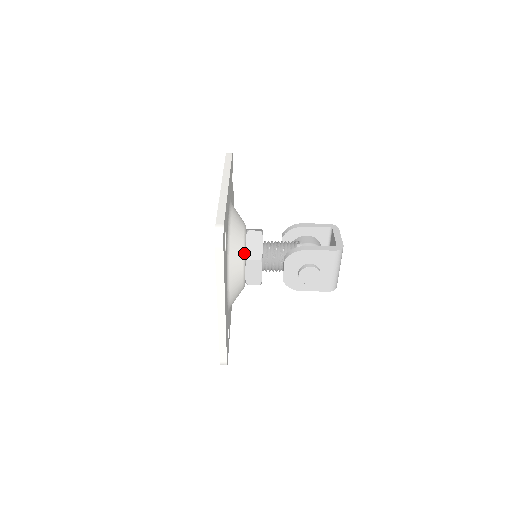
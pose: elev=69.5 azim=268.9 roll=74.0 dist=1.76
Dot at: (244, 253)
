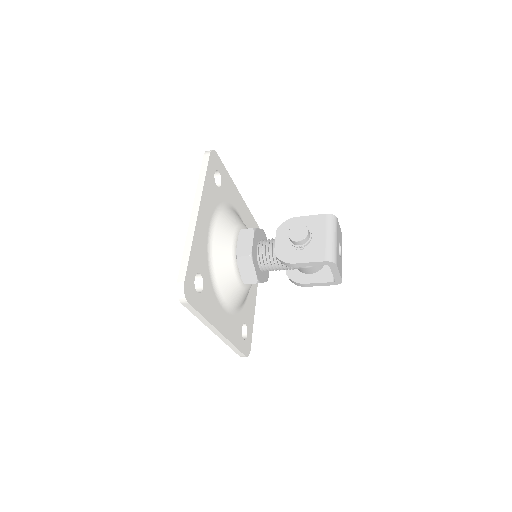
Dot at: occluded
